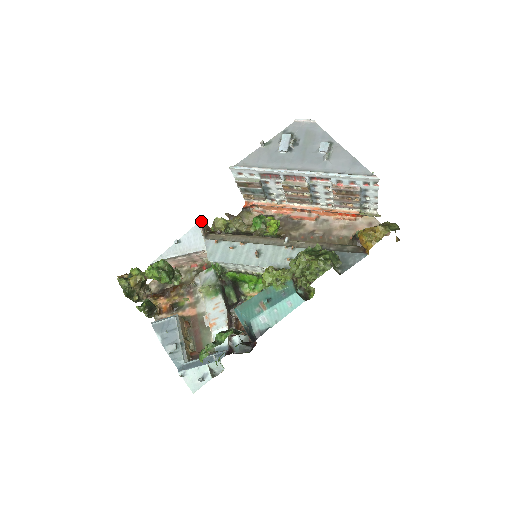
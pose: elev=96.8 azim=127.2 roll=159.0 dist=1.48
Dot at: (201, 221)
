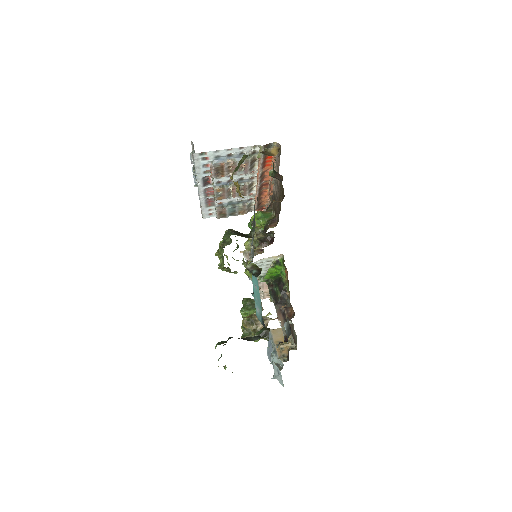
Dot at: (244, 253)
